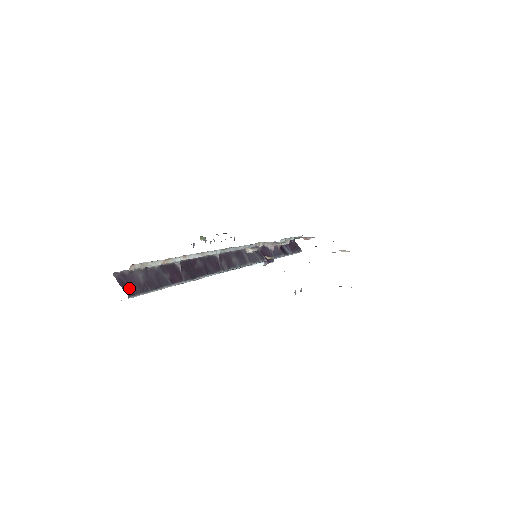
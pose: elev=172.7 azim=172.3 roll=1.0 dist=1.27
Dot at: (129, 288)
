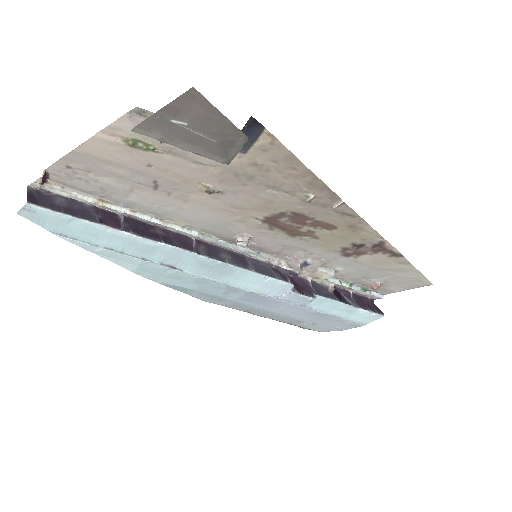
Dot at: (36, 200)
